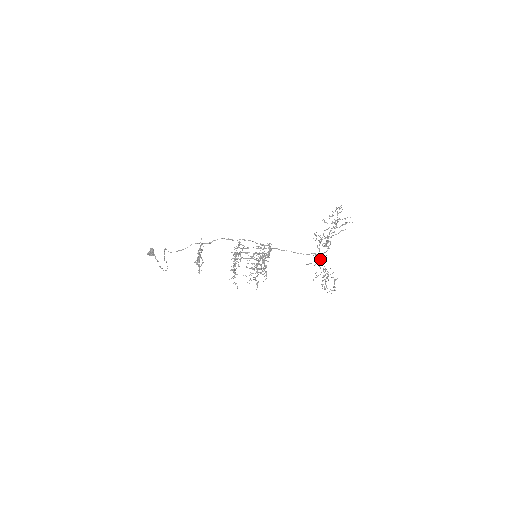
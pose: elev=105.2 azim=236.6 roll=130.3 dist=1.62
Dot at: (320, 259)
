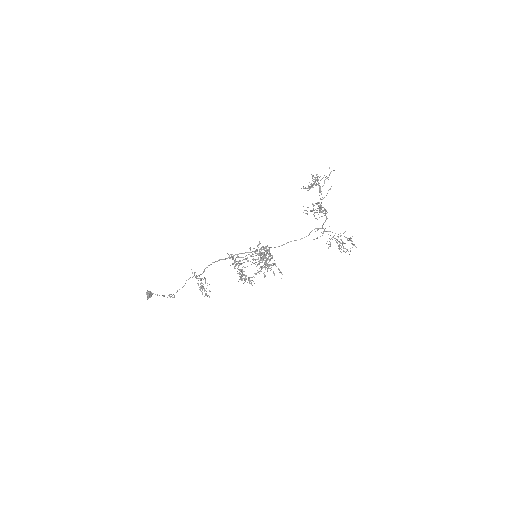
Dot at: (324, 230)
